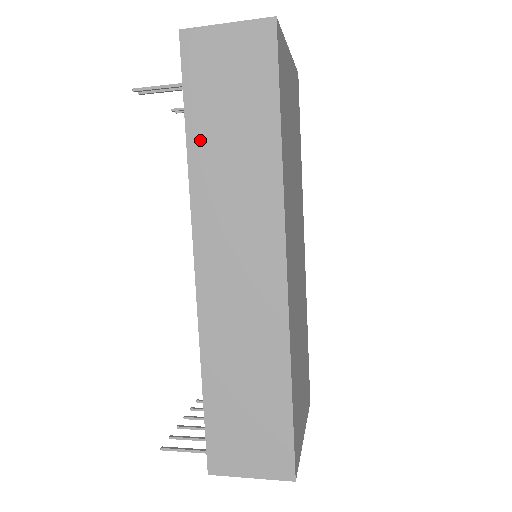
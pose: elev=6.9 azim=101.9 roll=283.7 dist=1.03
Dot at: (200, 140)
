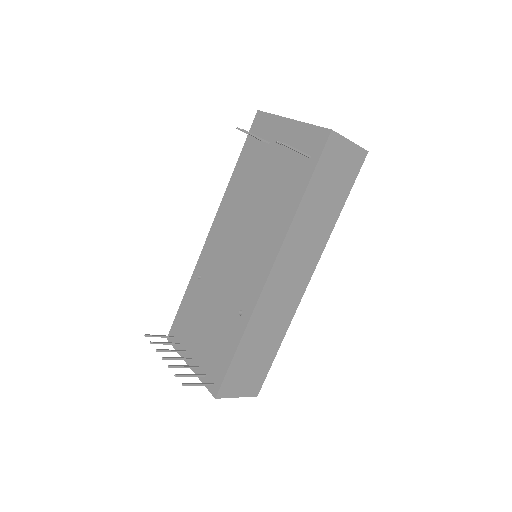
Dot at: (309, 200)
